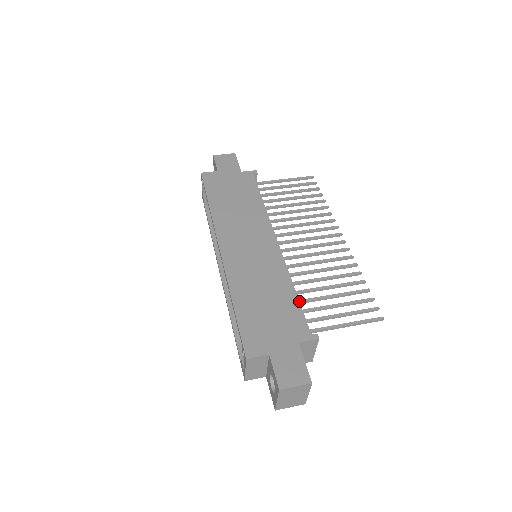
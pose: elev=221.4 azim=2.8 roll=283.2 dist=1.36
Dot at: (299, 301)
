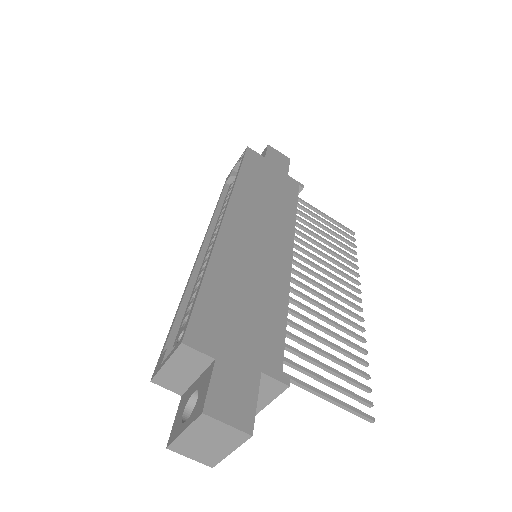
Dot at: occluded
